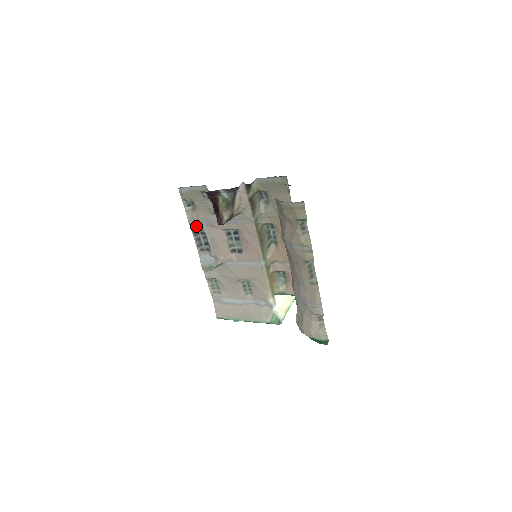
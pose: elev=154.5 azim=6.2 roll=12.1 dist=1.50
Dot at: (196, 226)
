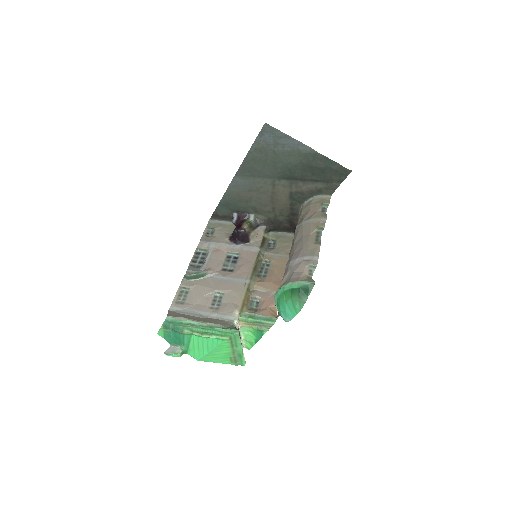
Dot at: (205, 244)
